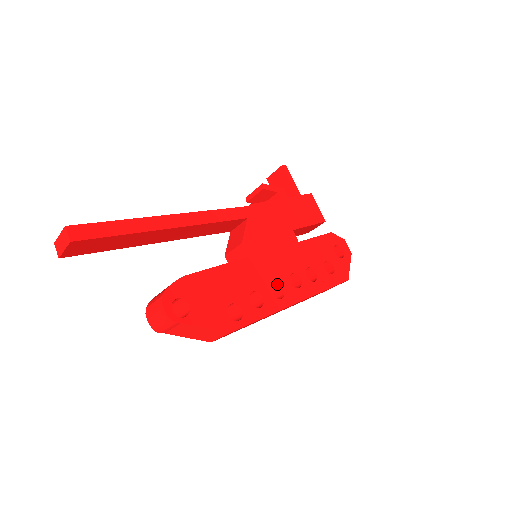
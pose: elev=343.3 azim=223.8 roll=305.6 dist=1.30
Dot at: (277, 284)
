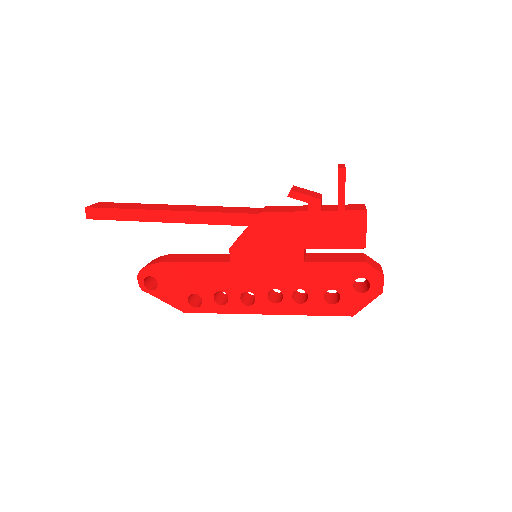
Dot at: (252, 292)
